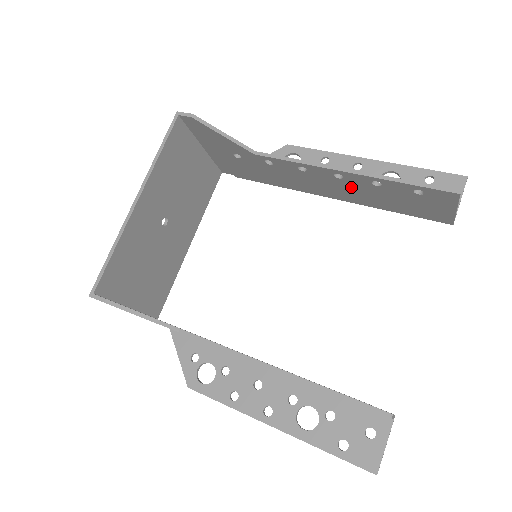
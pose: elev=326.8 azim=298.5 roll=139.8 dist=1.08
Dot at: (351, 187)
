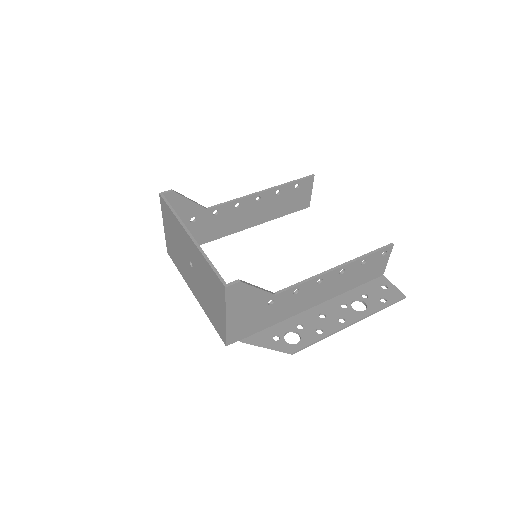
Dot at: (263, 206)
